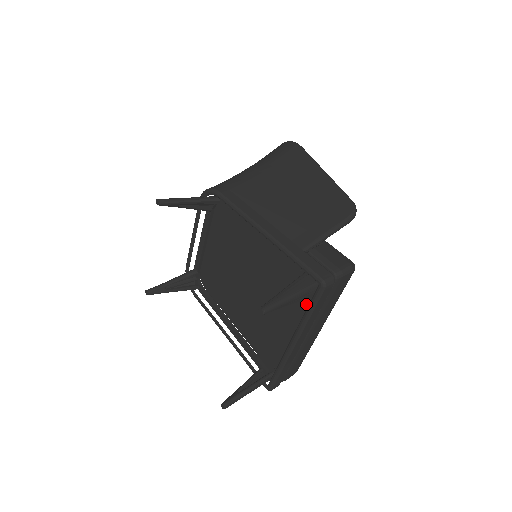
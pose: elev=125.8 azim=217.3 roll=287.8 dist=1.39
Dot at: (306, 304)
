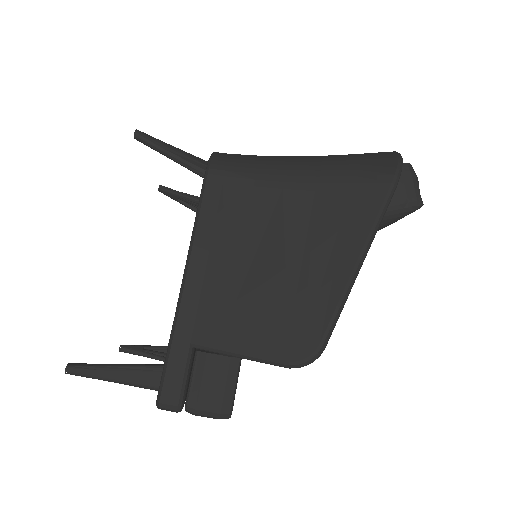
Dot at: occluded
